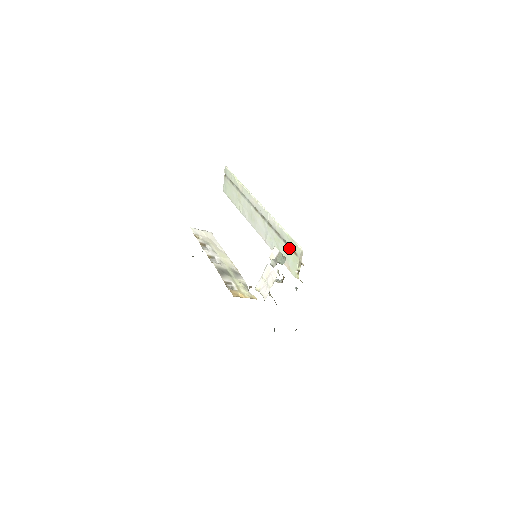
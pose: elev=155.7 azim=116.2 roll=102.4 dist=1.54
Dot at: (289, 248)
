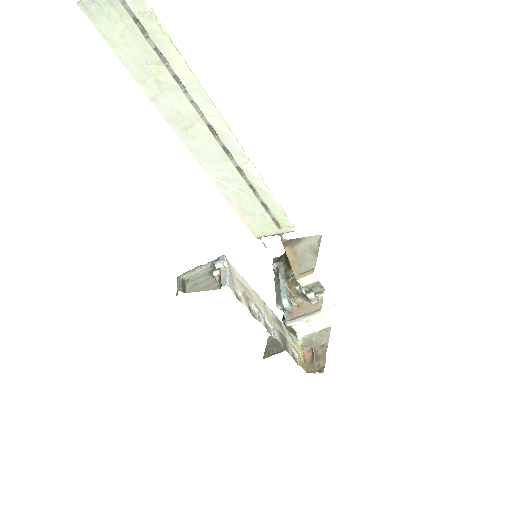
Dot at: (269, 216)
